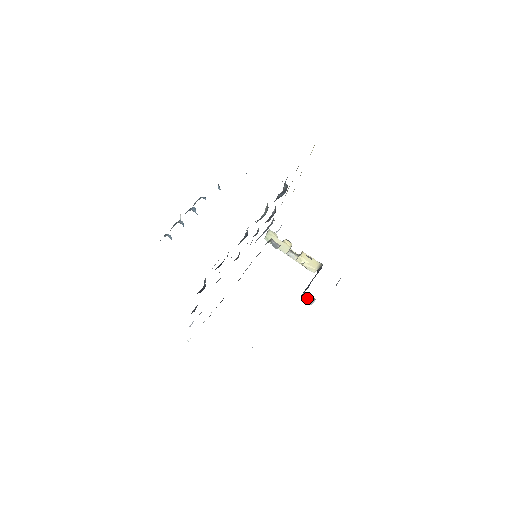
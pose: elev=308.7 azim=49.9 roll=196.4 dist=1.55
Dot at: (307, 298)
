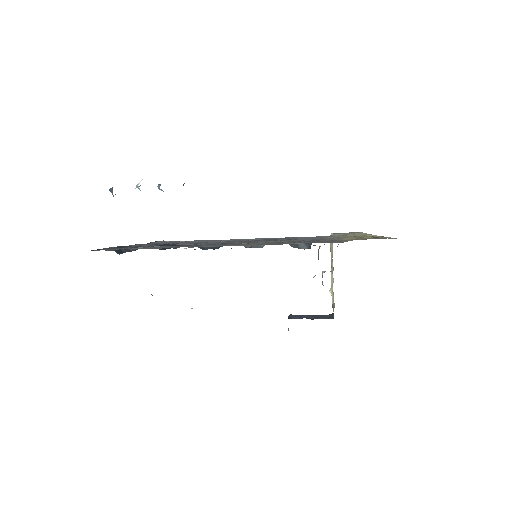
Dot at: occluded
